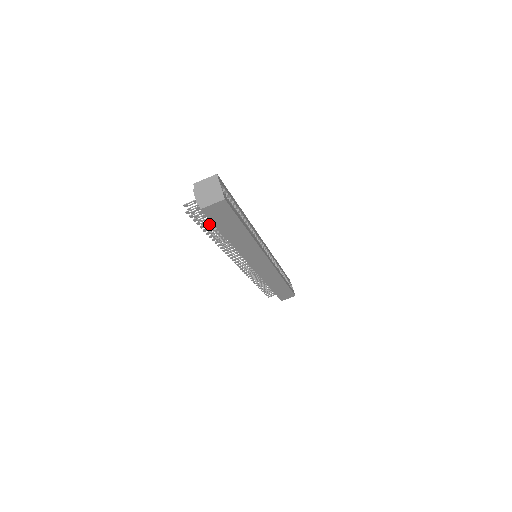
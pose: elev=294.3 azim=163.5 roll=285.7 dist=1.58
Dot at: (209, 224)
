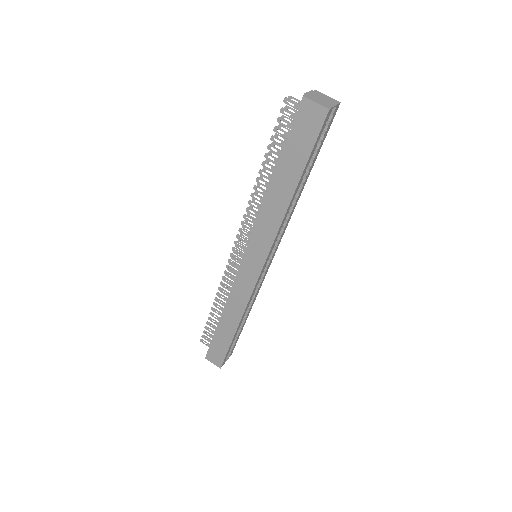
Dot at: (280, 143)
